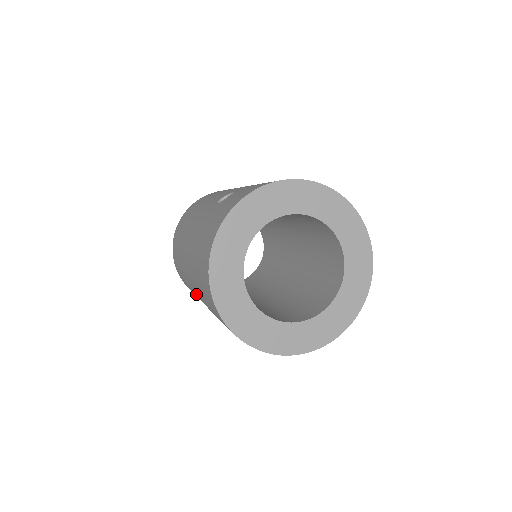
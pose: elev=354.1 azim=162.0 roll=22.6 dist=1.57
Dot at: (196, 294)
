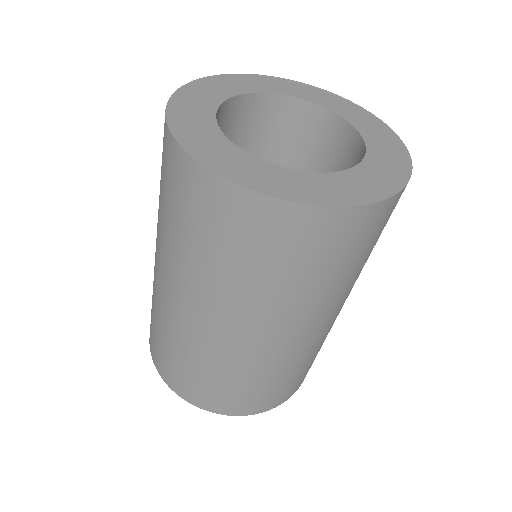
Dot at: occluded
